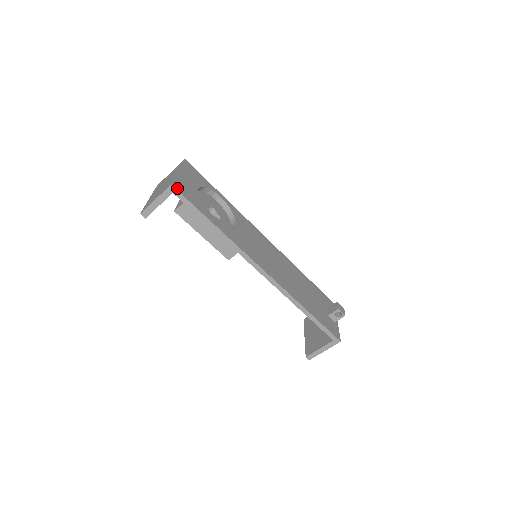
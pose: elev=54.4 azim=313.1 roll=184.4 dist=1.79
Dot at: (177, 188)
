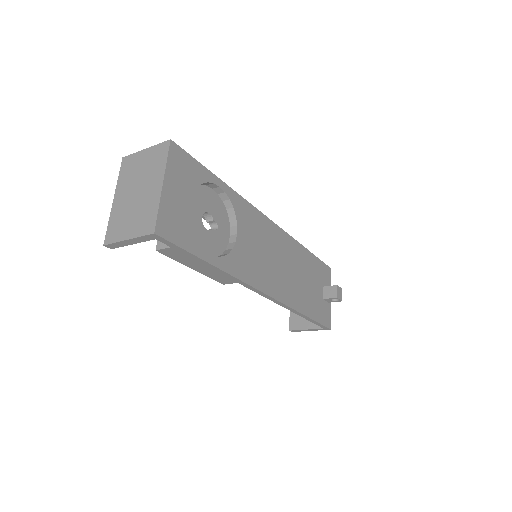
Dot at: (163, 233)
